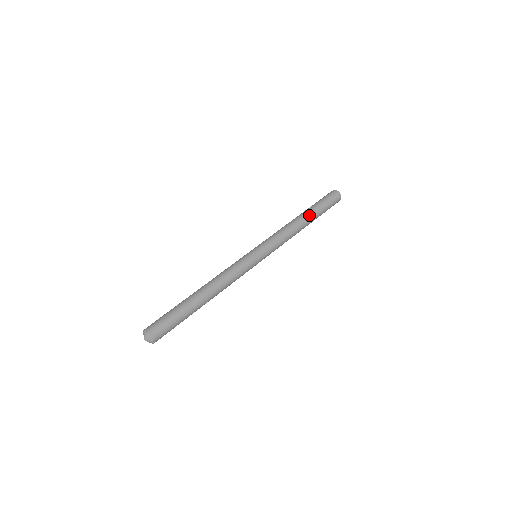
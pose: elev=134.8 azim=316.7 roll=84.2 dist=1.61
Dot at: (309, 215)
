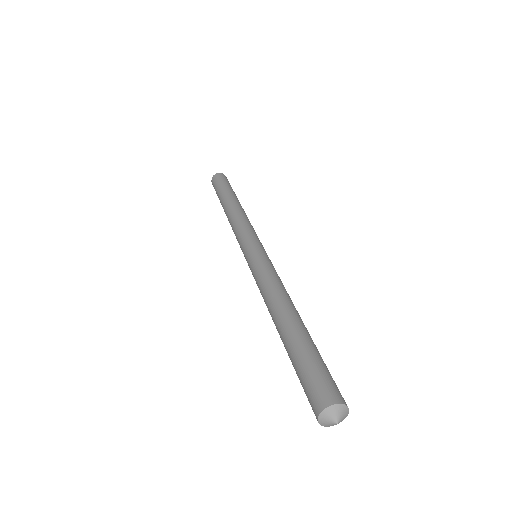
Dot at: (233, 198)
